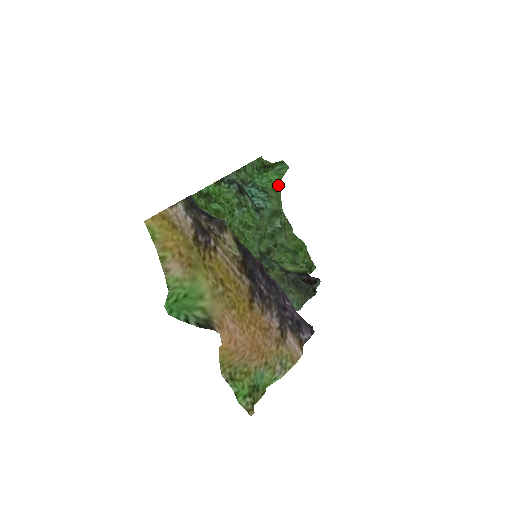
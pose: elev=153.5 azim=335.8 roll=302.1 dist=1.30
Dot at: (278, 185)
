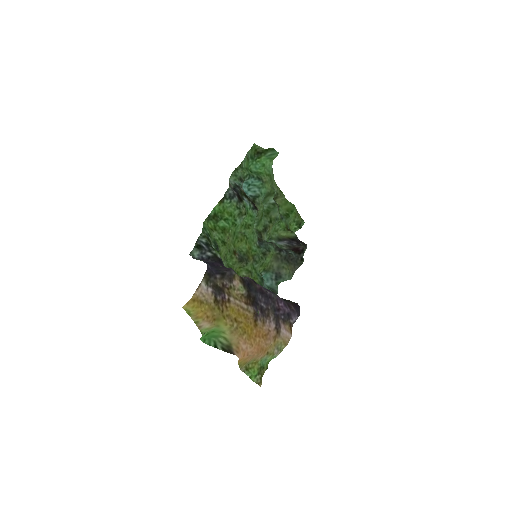
Dot at: (270, 166)
